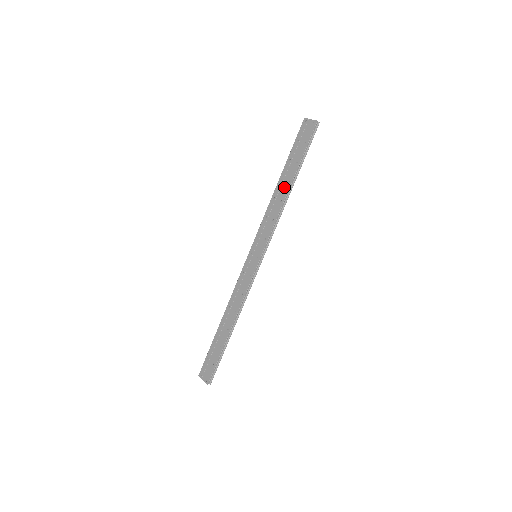
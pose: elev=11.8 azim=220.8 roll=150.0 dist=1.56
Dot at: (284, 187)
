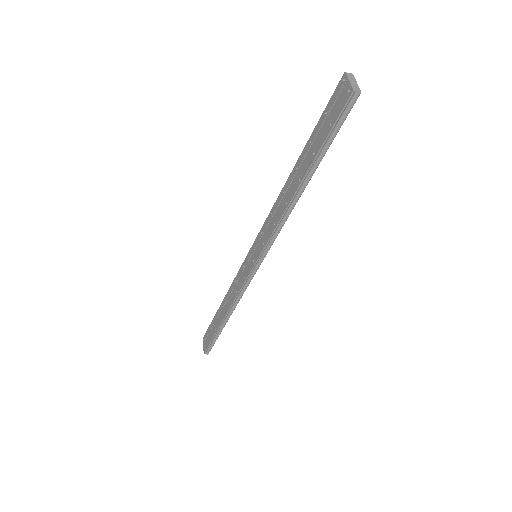
Dot at: (294, 184)
